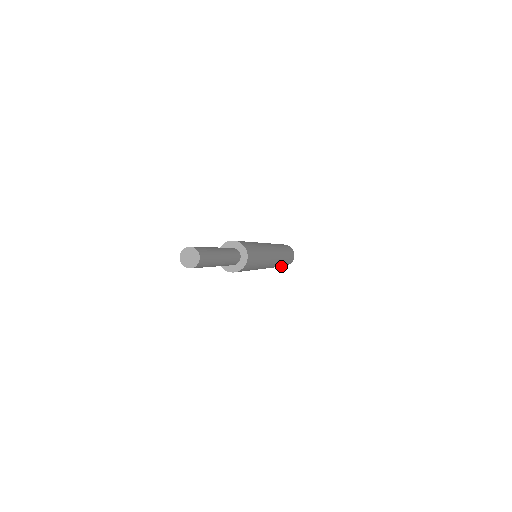
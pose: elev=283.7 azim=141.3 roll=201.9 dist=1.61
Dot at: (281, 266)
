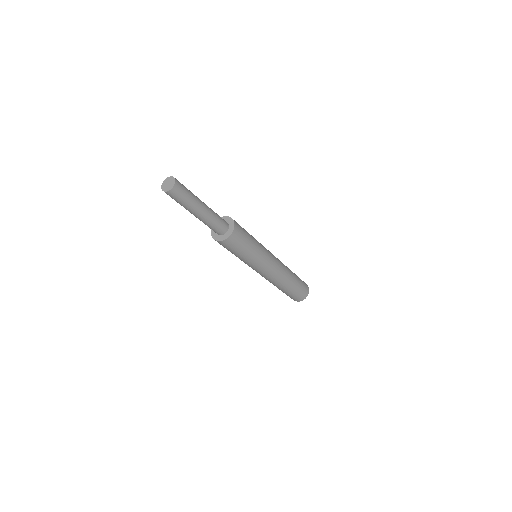
Dot at: (287, 294)
